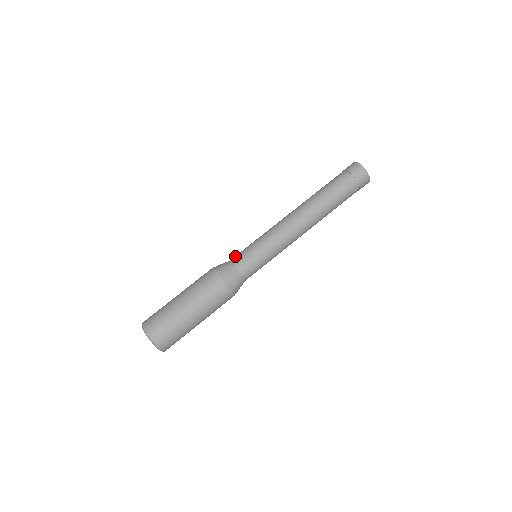
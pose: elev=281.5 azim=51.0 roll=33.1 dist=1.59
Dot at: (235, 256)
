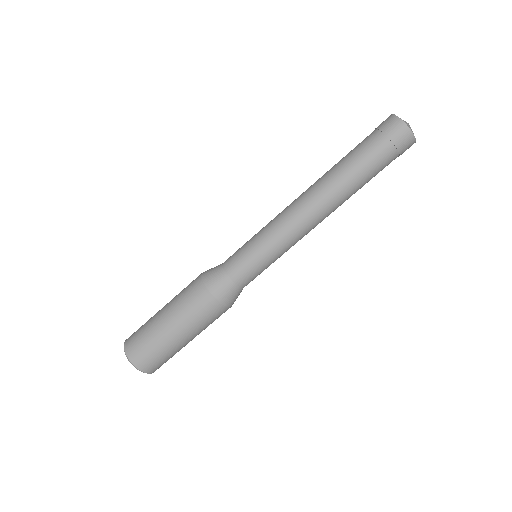
Dot at: (228, 258)
